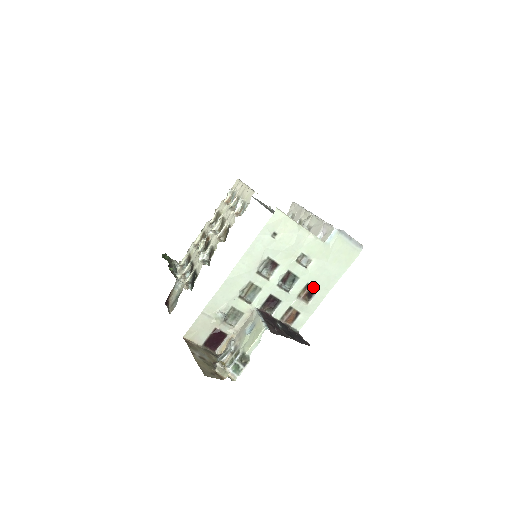
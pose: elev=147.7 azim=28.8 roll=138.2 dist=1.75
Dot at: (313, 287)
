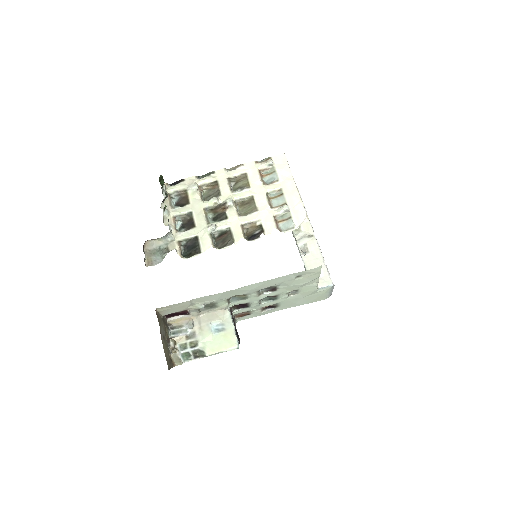
Dot at: (277, 305)
